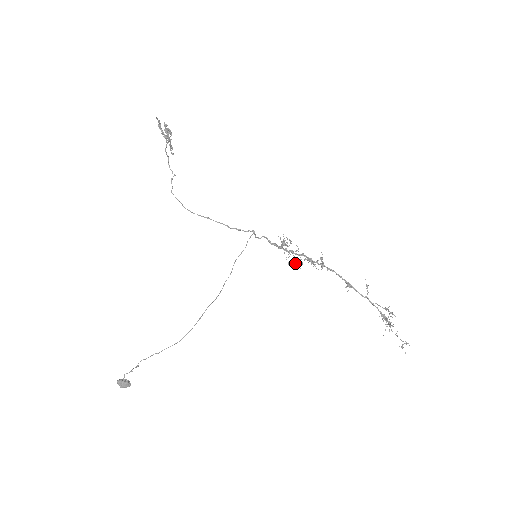
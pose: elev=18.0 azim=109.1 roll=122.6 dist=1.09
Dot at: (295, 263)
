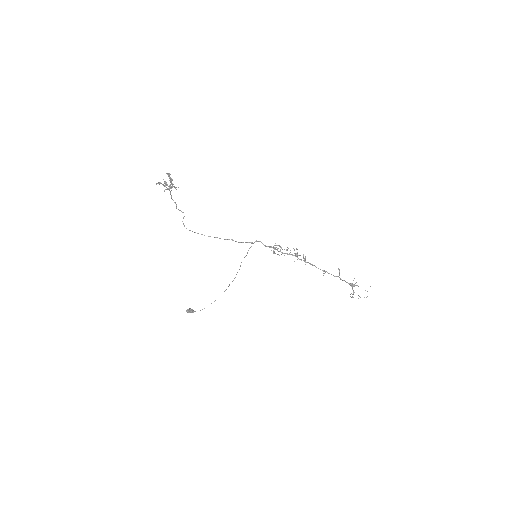
Dot at: (287, 250)
